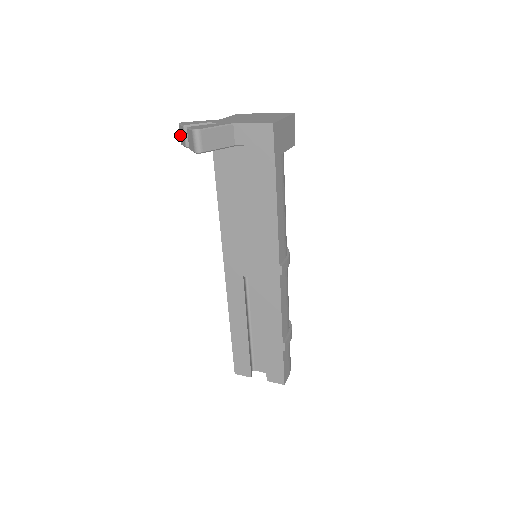
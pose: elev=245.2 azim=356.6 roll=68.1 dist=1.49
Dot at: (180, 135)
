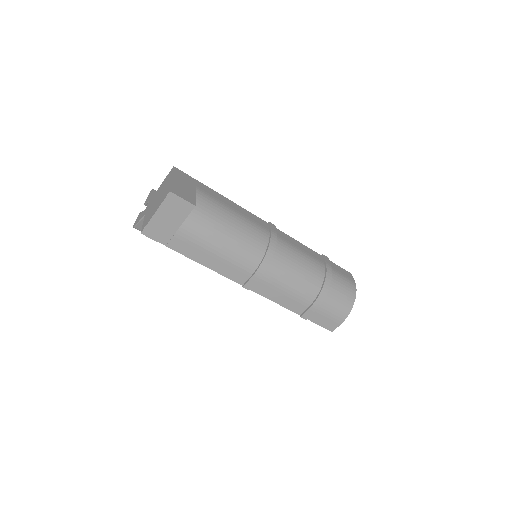
Dot at: occluded
